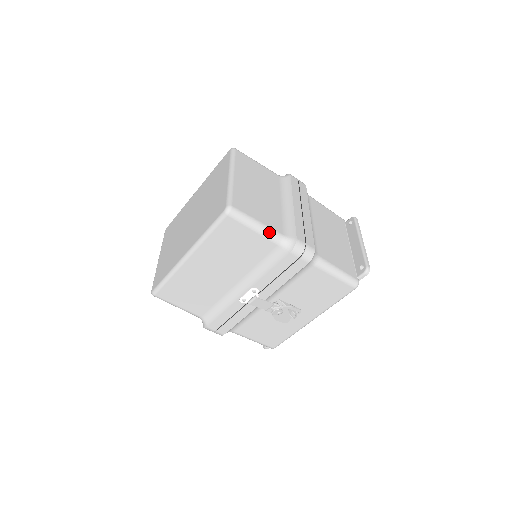
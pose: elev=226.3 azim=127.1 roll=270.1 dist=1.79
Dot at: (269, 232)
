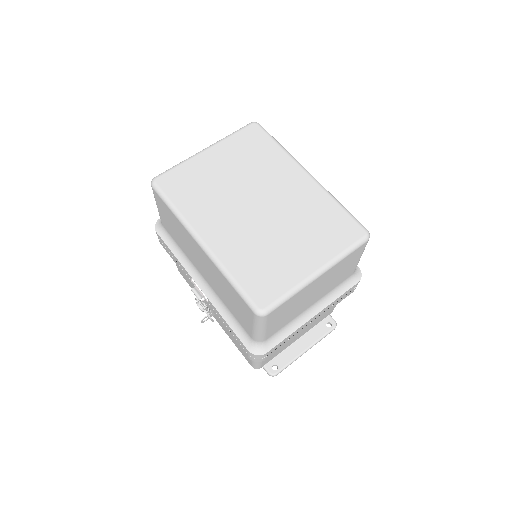
Dot at: (260, 336)
